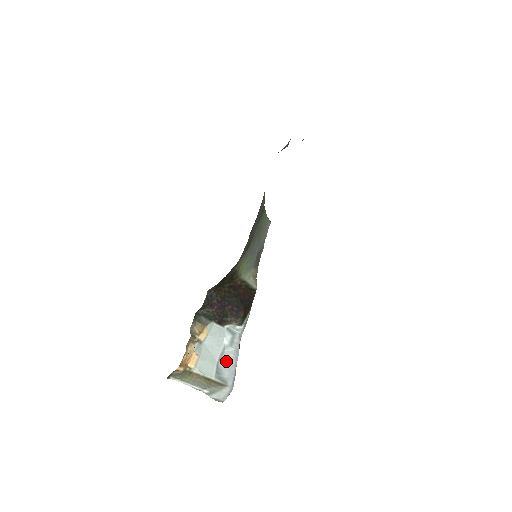
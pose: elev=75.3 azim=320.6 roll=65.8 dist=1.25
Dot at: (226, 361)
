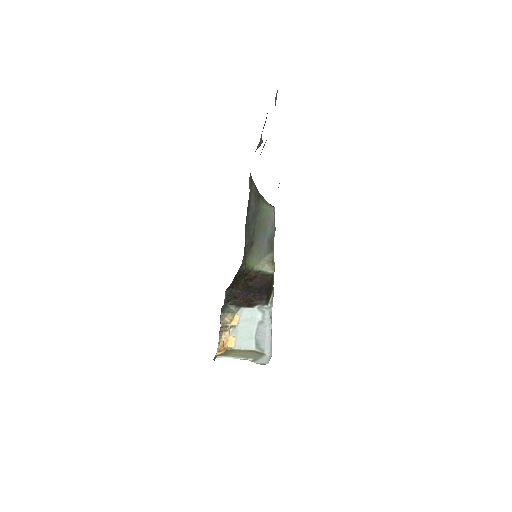
Dot at: (262, 334)
